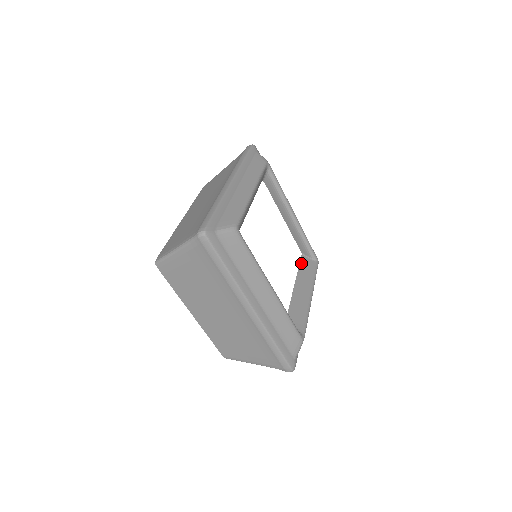
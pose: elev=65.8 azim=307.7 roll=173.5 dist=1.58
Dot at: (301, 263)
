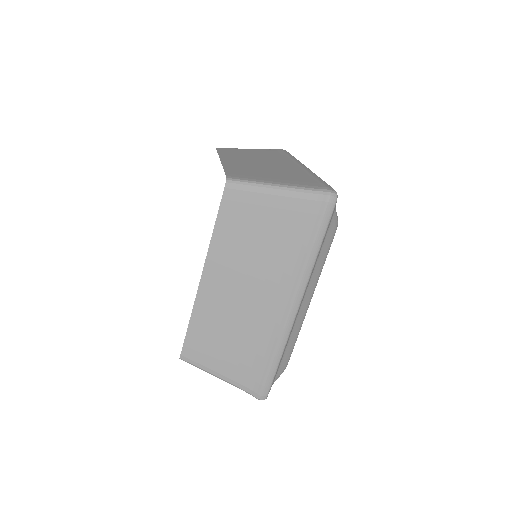
Dot at: occluded
